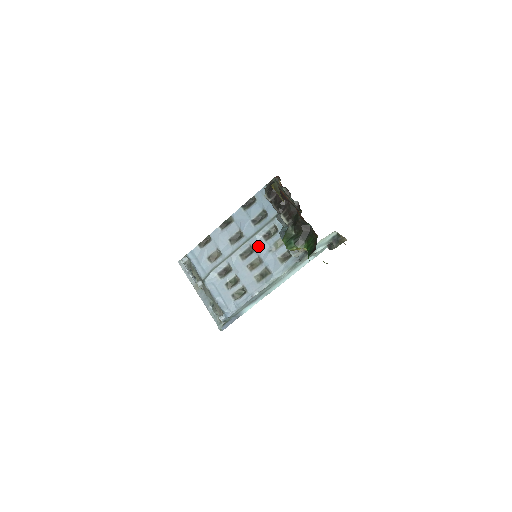
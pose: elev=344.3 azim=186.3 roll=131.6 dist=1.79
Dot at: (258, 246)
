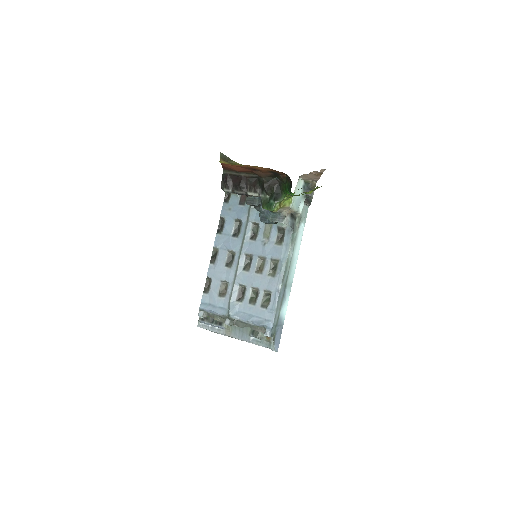
Dot at: (252, 249)
